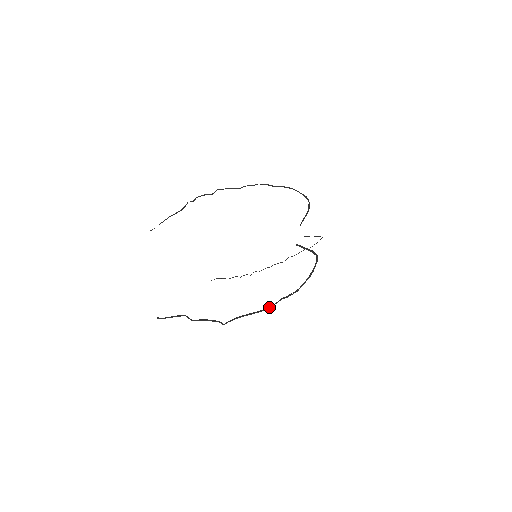
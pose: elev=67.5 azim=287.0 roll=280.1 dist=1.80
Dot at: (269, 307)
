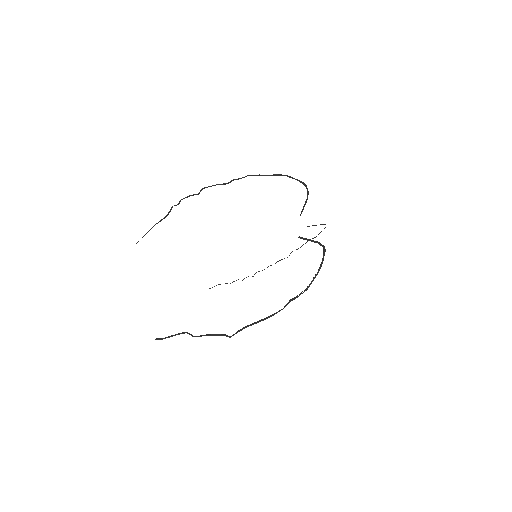
Dot at: (278, 311)
